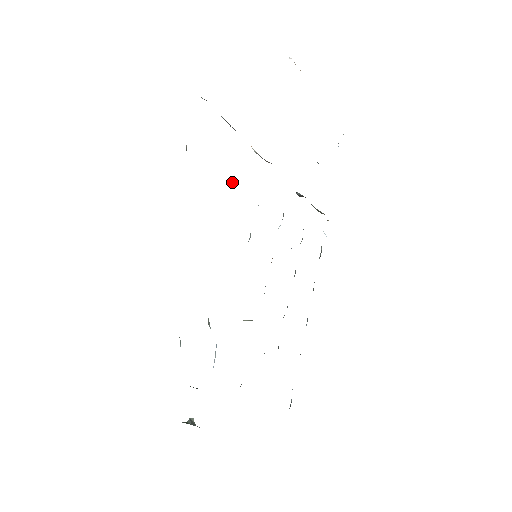
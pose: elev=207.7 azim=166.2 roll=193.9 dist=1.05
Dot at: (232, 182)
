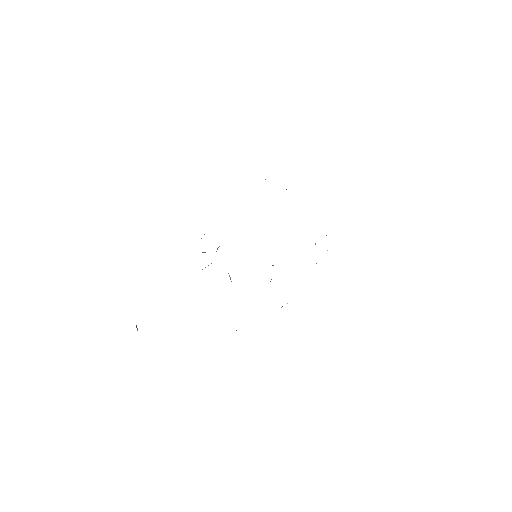
Dot at: occluded
